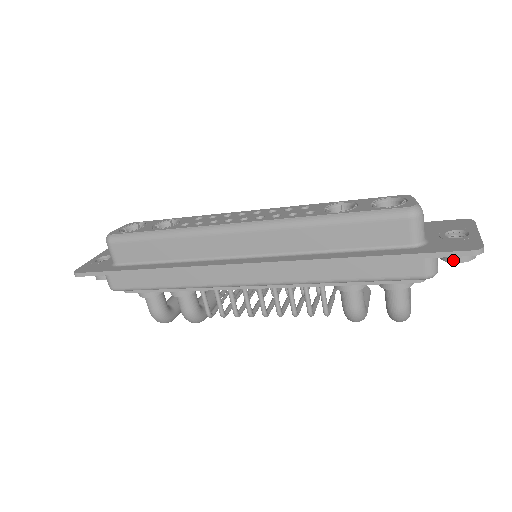
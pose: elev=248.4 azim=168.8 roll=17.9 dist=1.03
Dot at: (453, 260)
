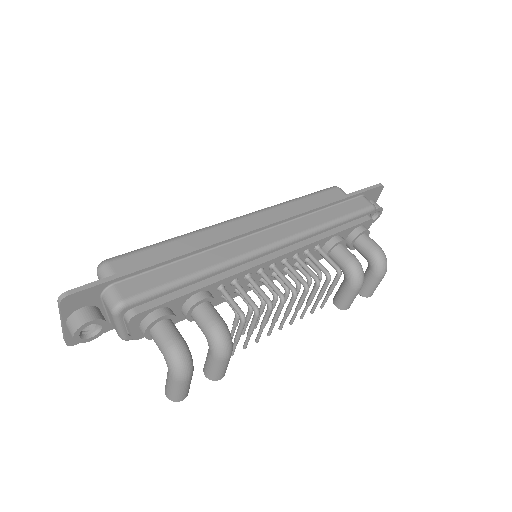
Dot at: occluded
